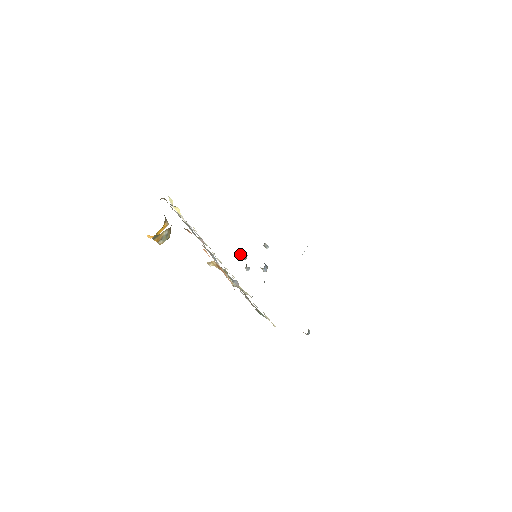
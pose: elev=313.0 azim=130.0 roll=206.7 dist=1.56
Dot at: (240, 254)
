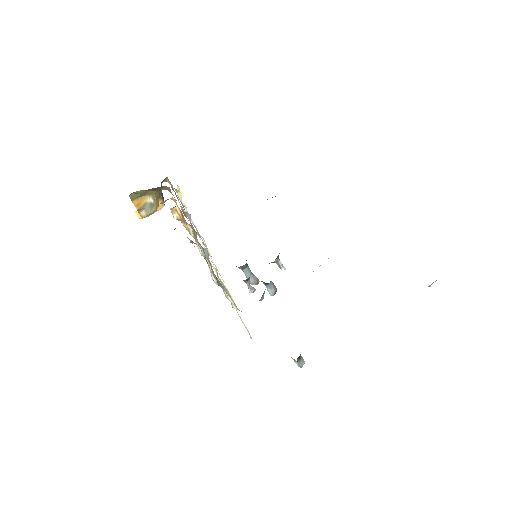
Dot at: (248, 273)
